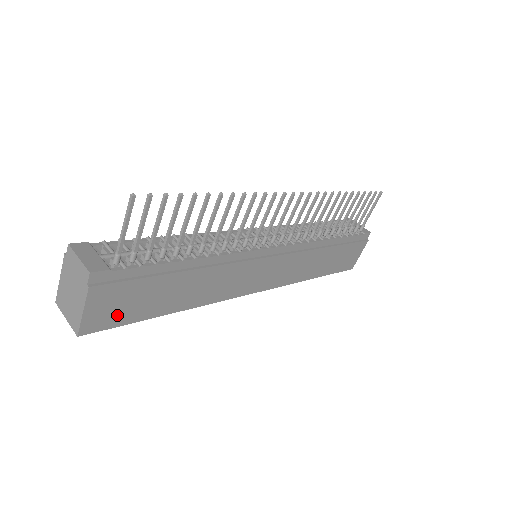
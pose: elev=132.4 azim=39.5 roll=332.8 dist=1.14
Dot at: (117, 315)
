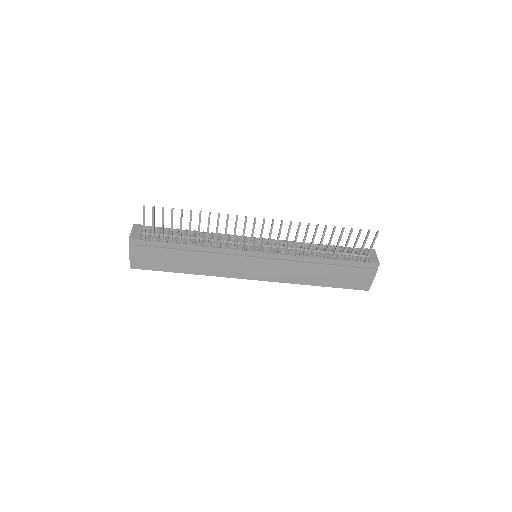
Dot at: (149, 264)
